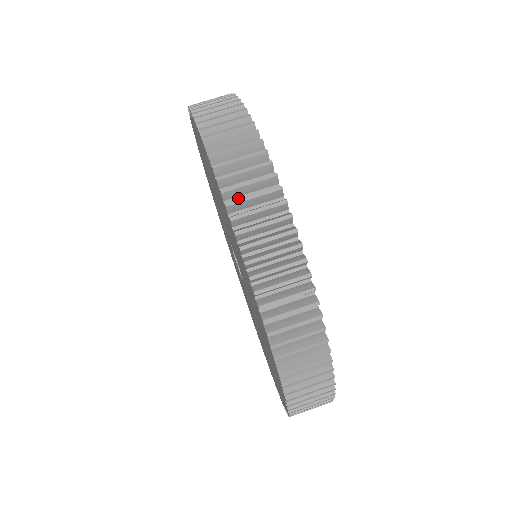
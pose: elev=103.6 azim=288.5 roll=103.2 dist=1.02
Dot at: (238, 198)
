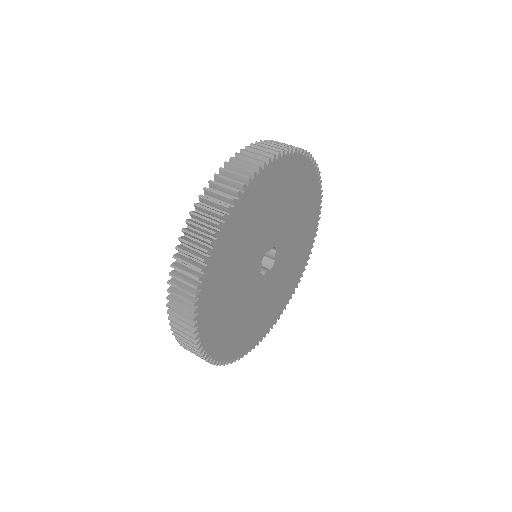
Dot at: occluded
